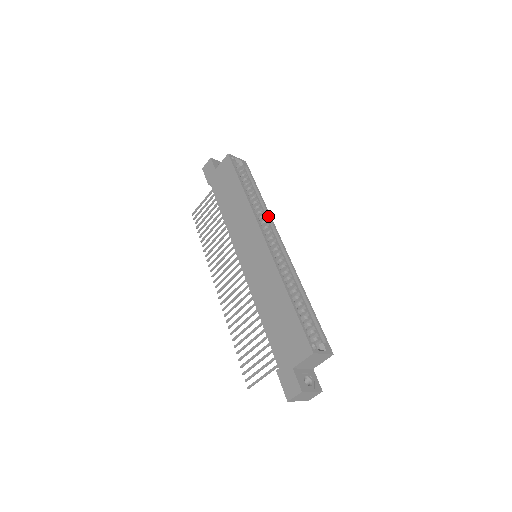
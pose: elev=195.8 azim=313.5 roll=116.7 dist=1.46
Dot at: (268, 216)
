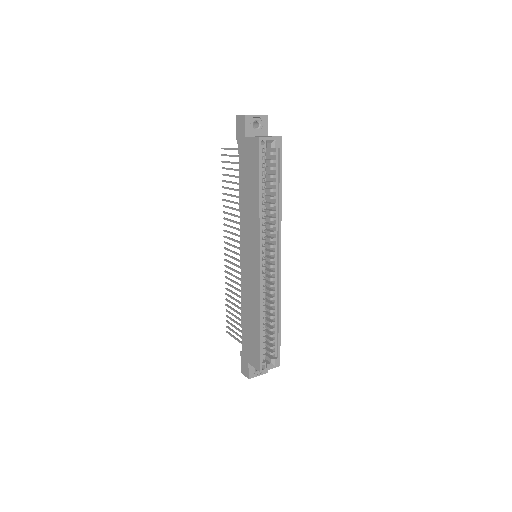
Dot at: (278, 225)
